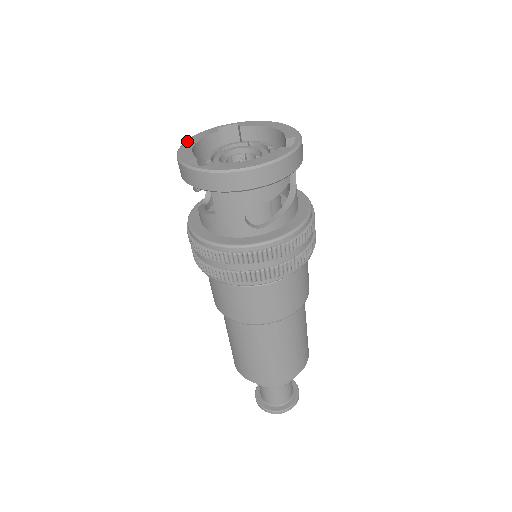
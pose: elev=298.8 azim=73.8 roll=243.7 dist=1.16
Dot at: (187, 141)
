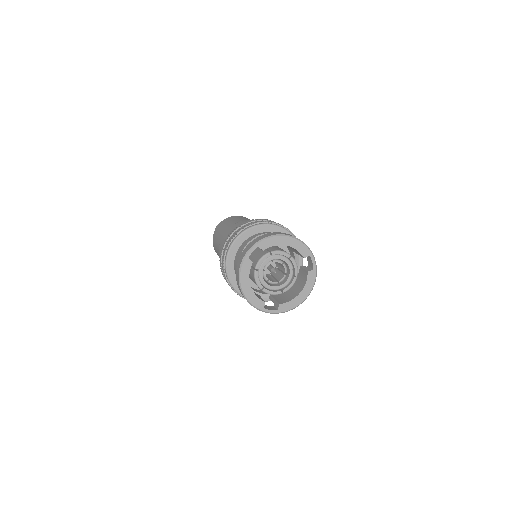
Dot at: (242, 285)
